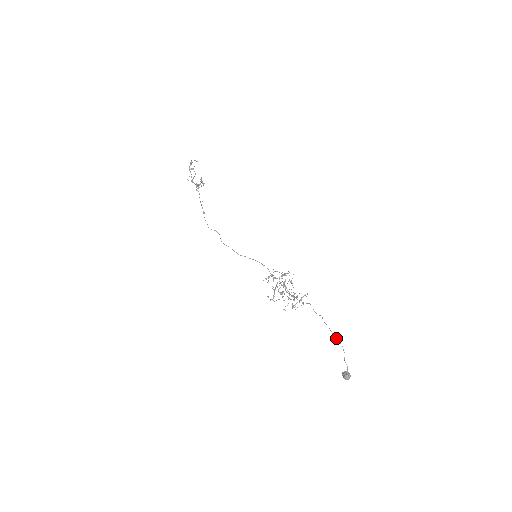
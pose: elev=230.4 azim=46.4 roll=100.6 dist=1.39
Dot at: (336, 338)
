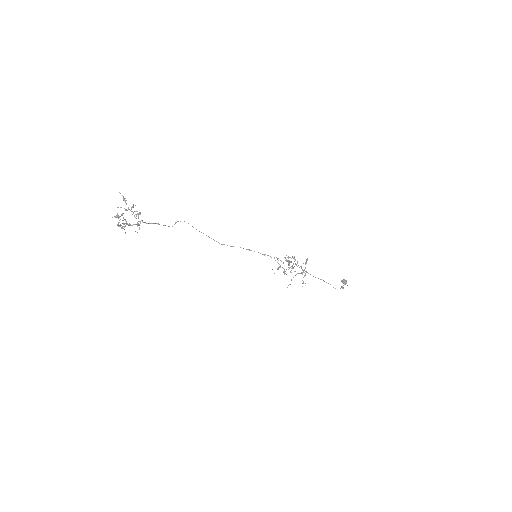
Dot at: (343, 288)
